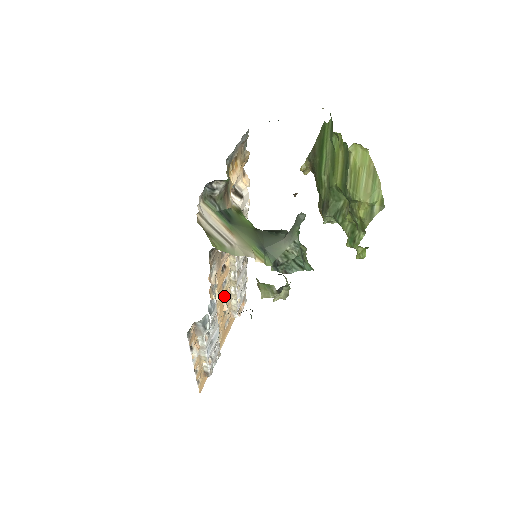
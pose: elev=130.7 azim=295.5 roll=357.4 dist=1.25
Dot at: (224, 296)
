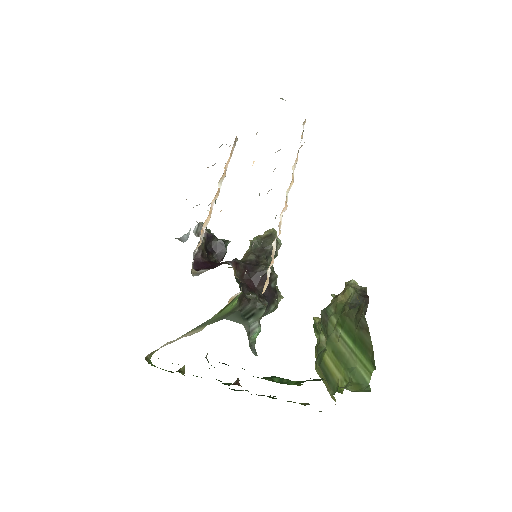
Dot at: occluded
